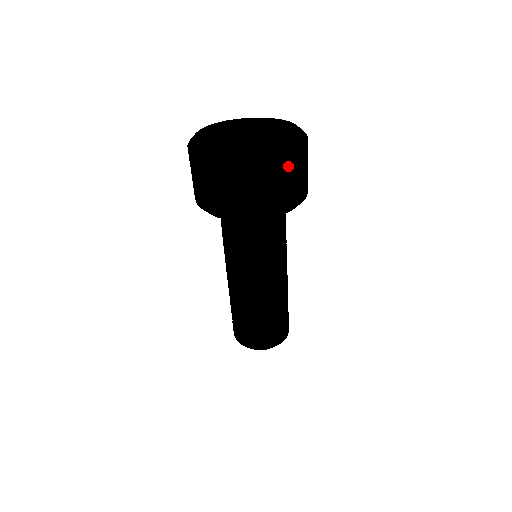
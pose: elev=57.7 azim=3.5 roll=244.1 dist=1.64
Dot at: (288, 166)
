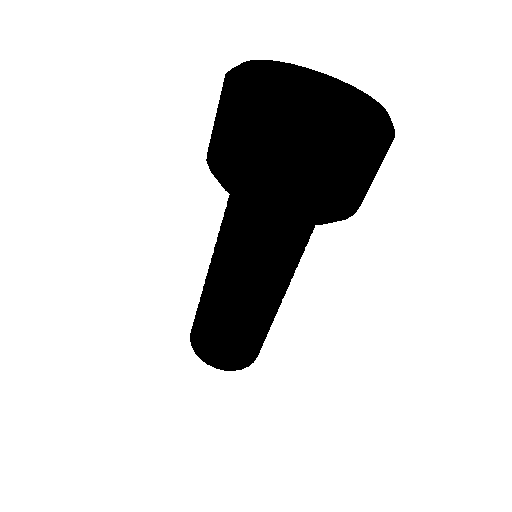
Dot at: (315, 157)
